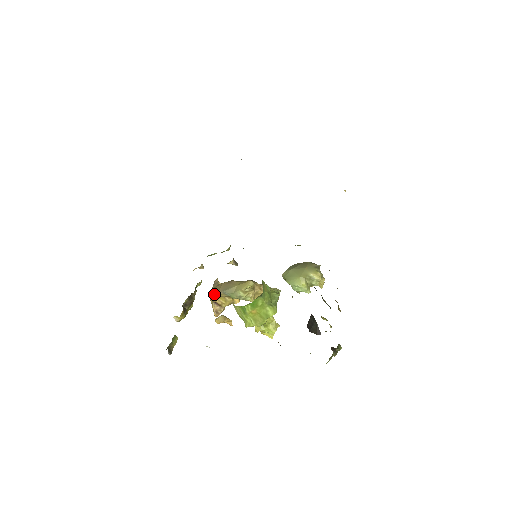
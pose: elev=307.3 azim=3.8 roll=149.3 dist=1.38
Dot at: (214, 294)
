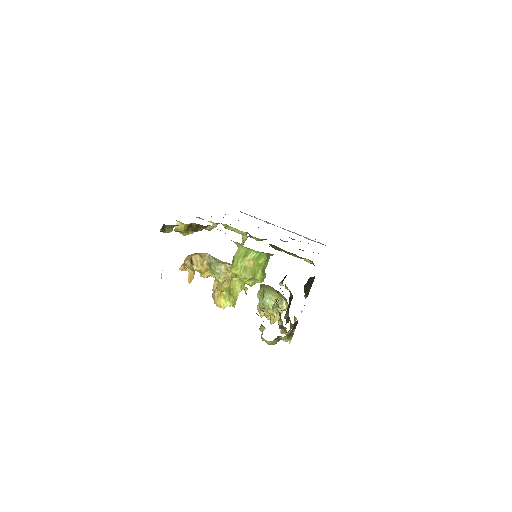
Dot at: (198, 253)
